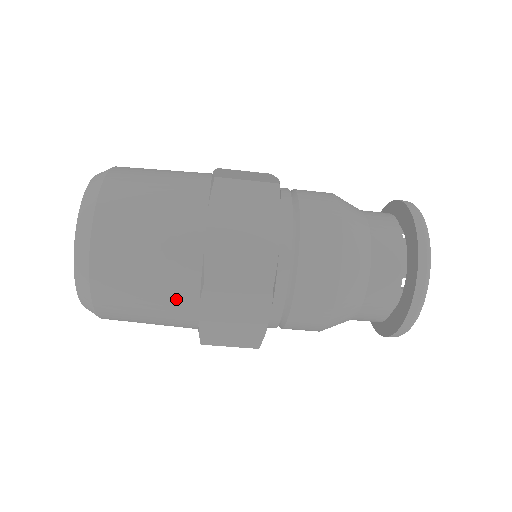
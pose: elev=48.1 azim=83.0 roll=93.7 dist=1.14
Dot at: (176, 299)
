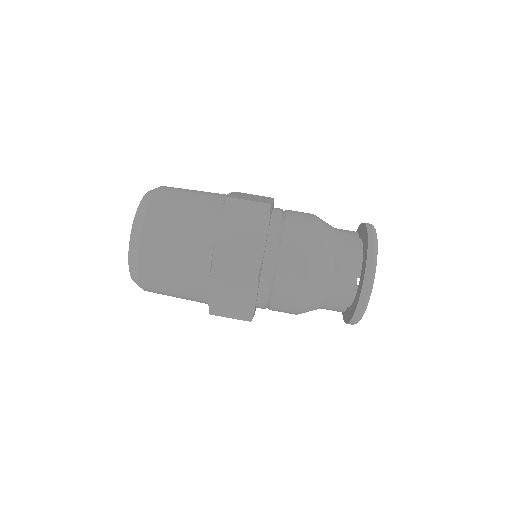
Dot at: (193, 278)
